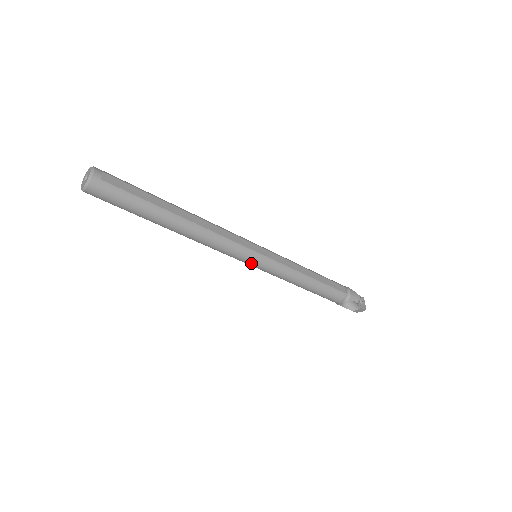
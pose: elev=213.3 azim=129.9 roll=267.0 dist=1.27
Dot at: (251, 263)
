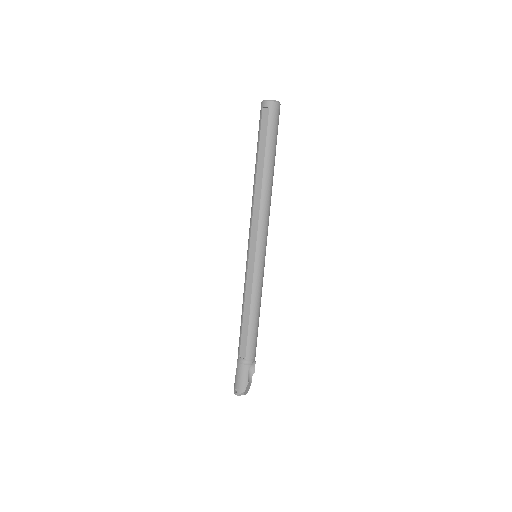
Dot at: (264, 252)
